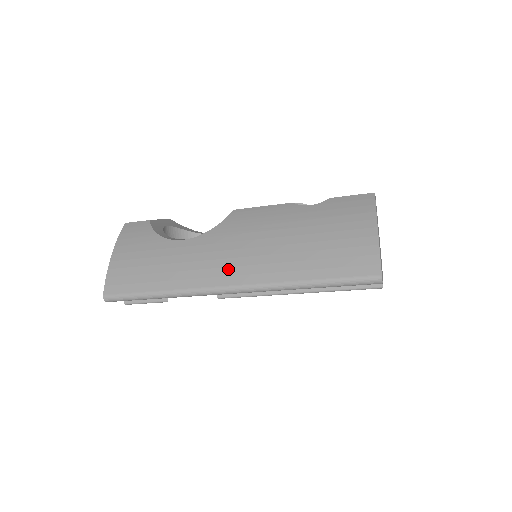
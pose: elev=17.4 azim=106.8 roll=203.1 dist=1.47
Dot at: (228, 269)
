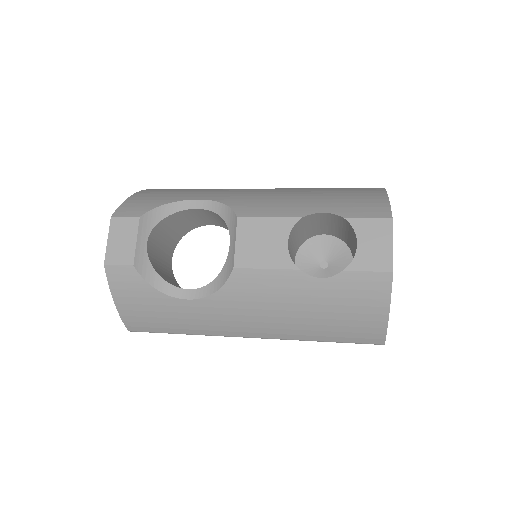
Dot at: (245, 329)
